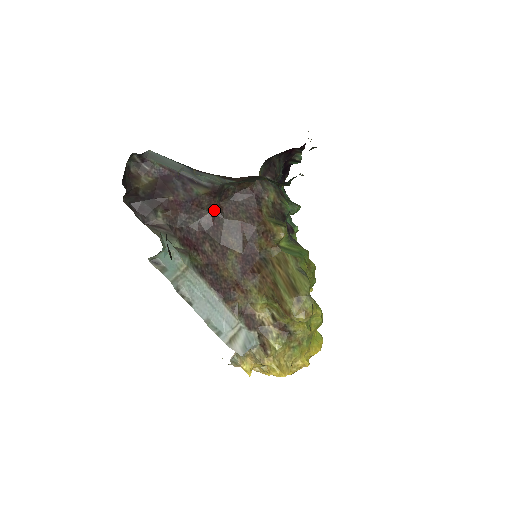
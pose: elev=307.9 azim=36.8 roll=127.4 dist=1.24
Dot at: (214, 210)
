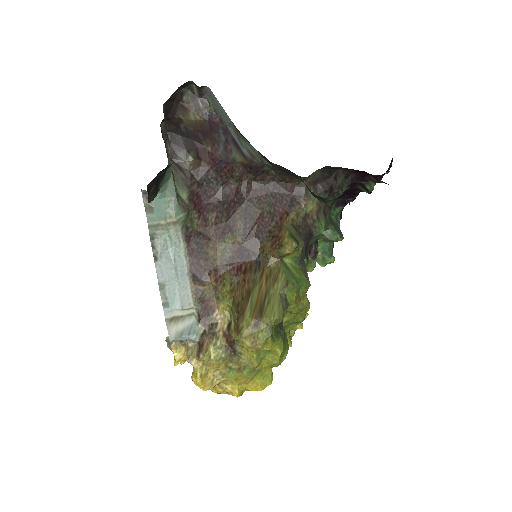
Dot at: (242, 185)
